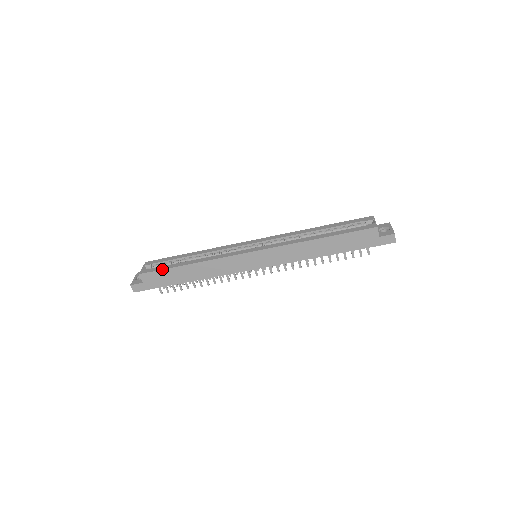
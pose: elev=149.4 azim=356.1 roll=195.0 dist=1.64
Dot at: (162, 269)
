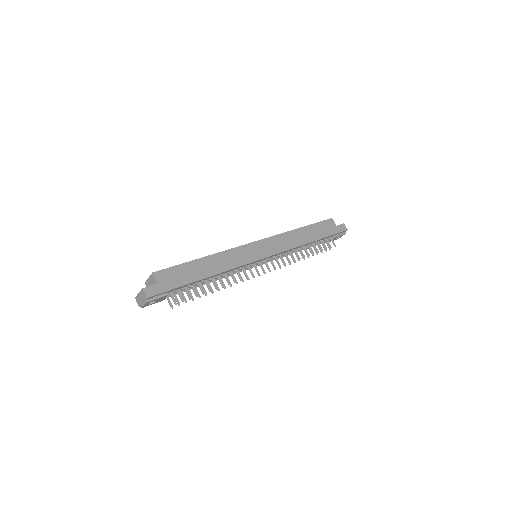
Dot at: occluded
